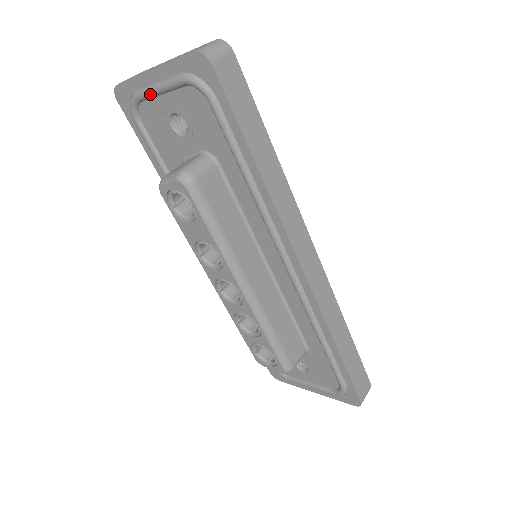
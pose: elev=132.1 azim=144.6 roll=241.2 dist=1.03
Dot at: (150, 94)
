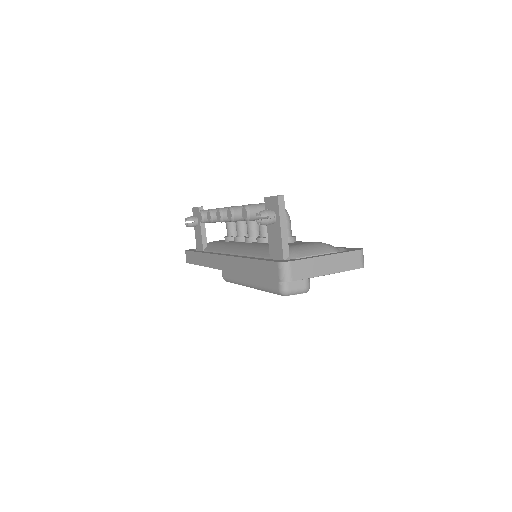
Dot at: occluded
